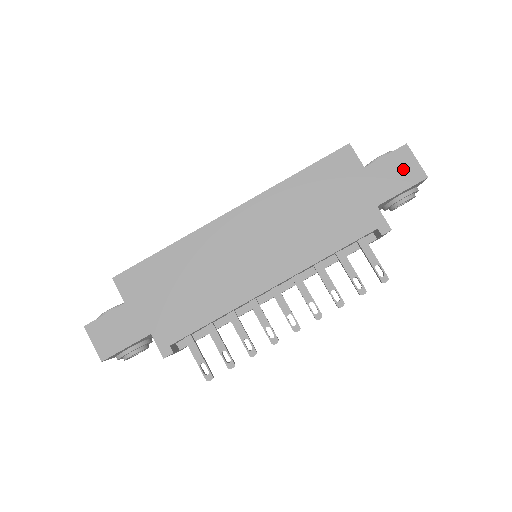
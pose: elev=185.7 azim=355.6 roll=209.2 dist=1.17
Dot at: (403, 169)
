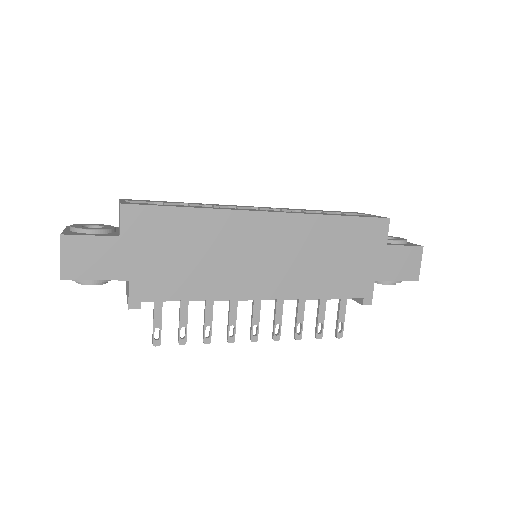
Dot at: (409, 264)
